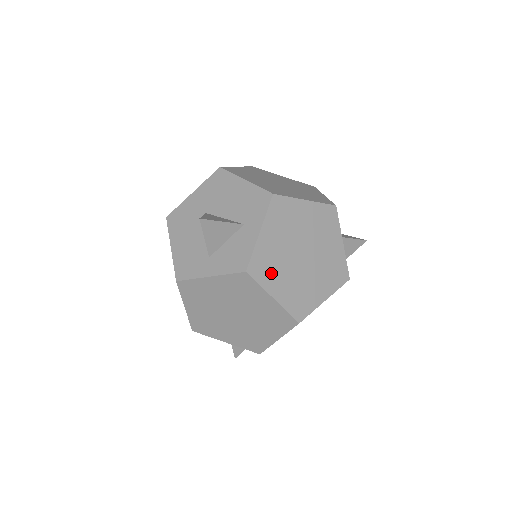
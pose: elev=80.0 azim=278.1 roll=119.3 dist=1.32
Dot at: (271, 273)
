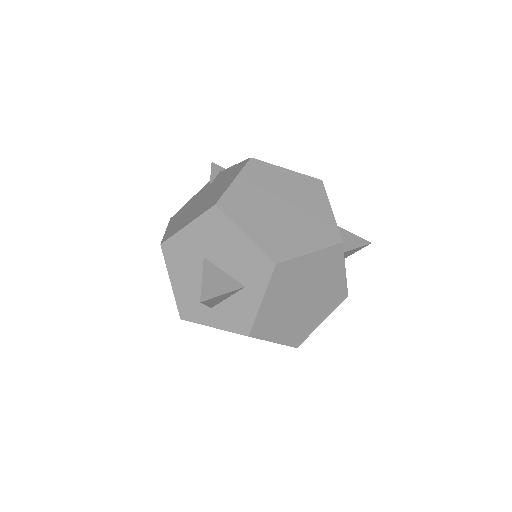
Dot at: (272, 326)
